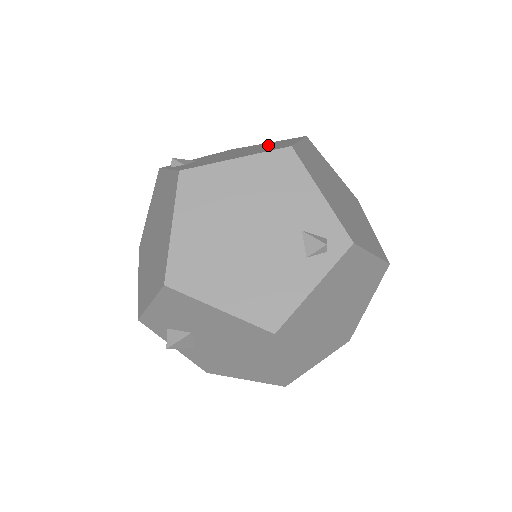
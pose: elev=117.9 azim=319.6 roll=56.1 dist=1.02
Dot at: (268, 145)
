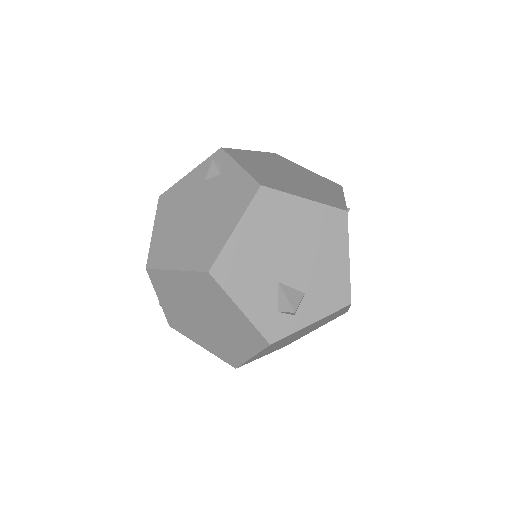
Dot at: occluded
